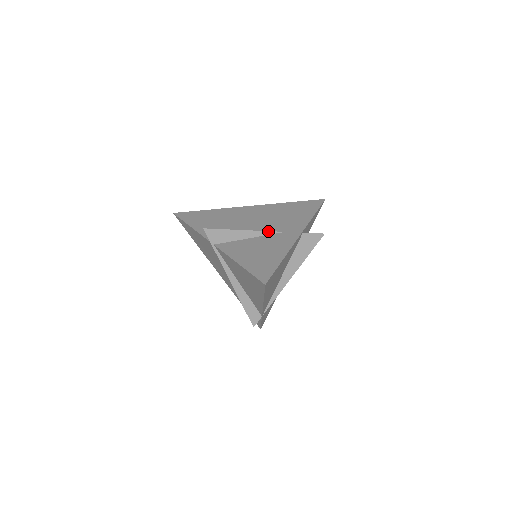
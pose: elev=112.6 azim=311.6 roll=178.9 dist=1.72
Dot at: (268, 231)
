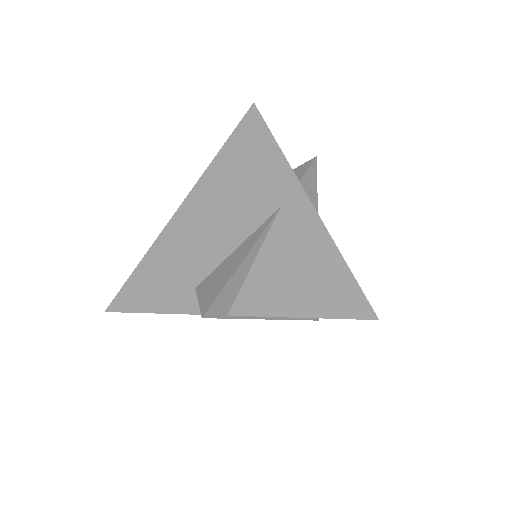
Dot at: (265, 228)
